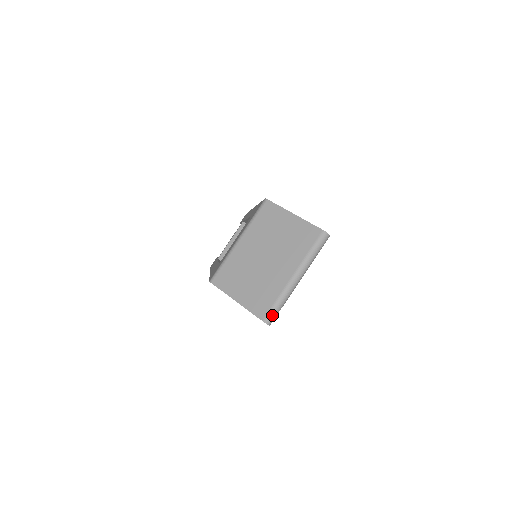
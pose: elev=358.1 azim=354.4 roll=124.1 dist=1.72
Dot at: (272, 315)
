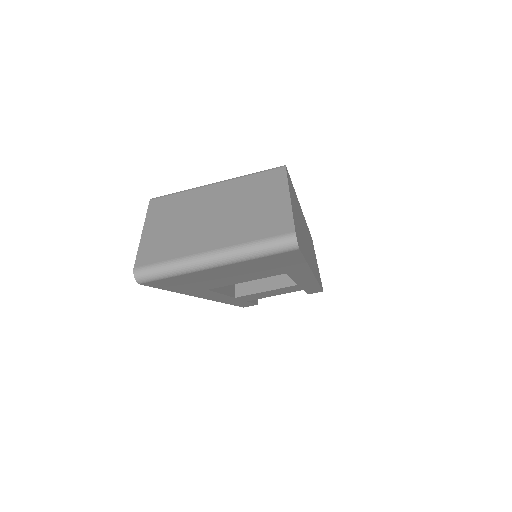
Dot at: (149, 272)
